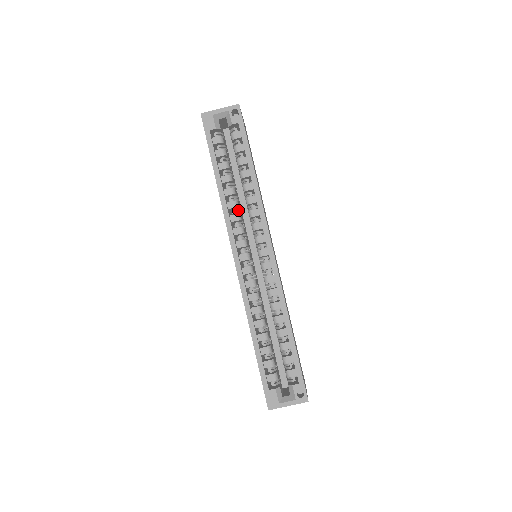
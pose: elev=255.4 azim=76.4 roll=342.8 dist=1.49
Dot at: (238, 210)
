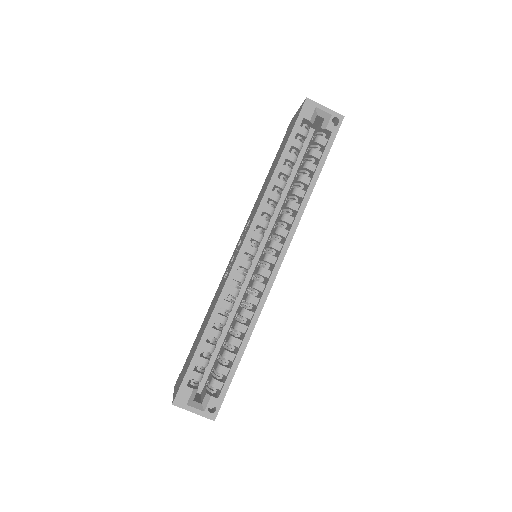
Dot at: (275, 205)
